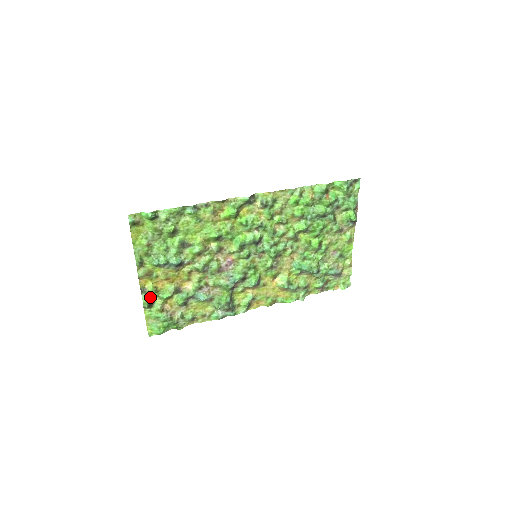
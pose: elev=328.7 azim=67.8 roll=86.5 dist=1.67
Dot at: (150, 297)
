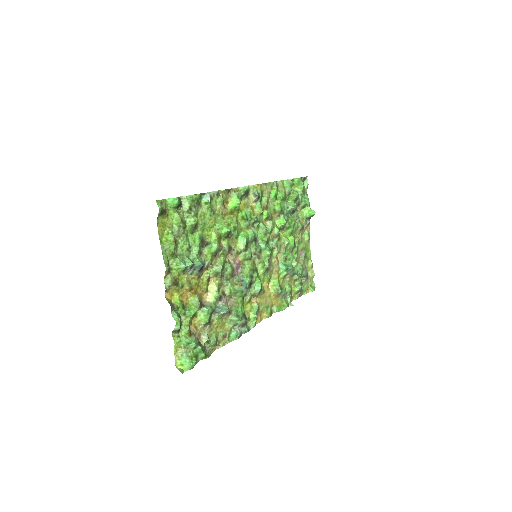
Dot at: (179, 315)
